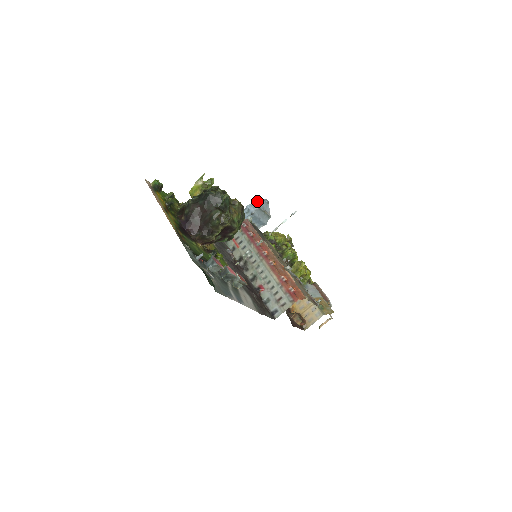
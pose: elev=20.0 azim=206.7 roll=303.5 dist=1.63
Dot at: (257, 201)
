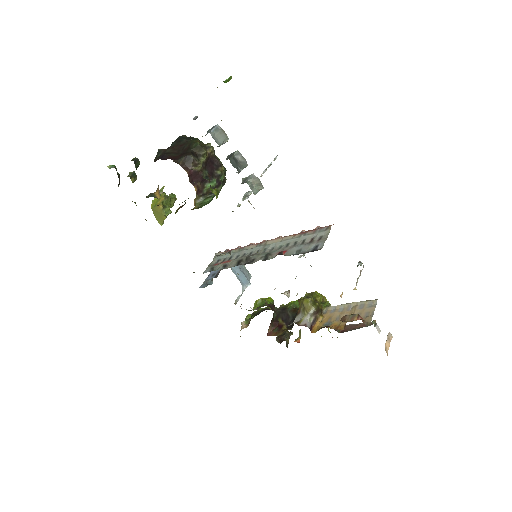
Dot at: occluded
